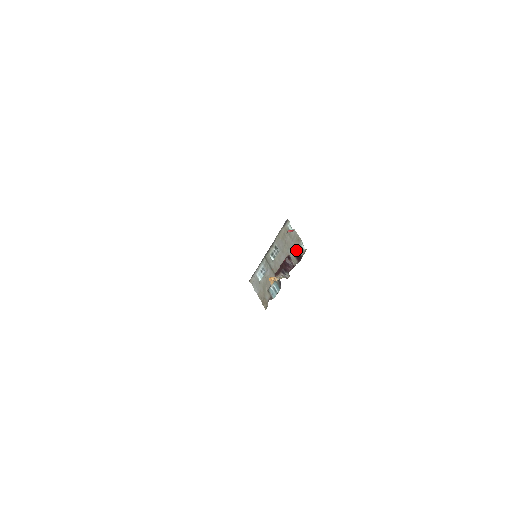
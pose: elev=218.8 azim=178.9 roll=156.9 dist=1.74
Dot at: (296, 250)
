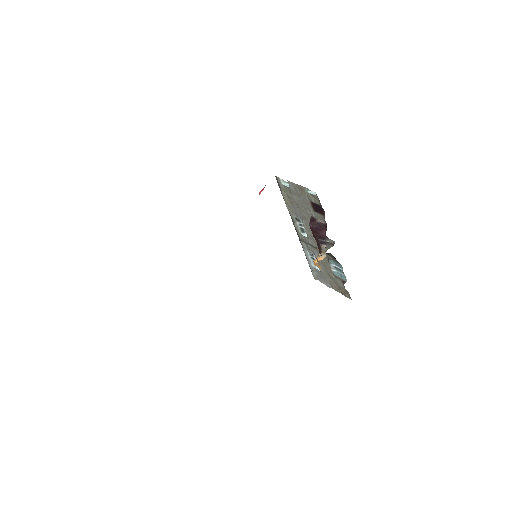
Dot at: (310, 204)
